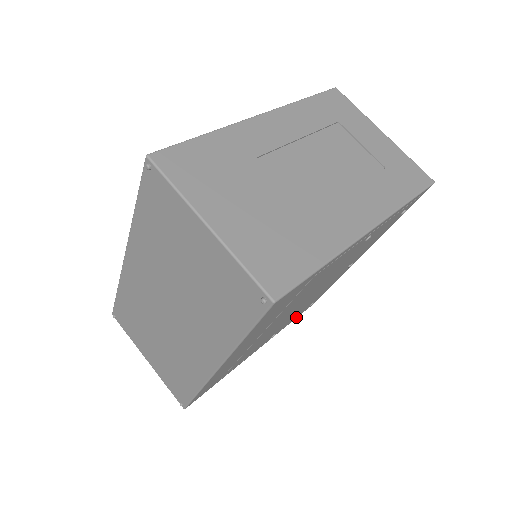
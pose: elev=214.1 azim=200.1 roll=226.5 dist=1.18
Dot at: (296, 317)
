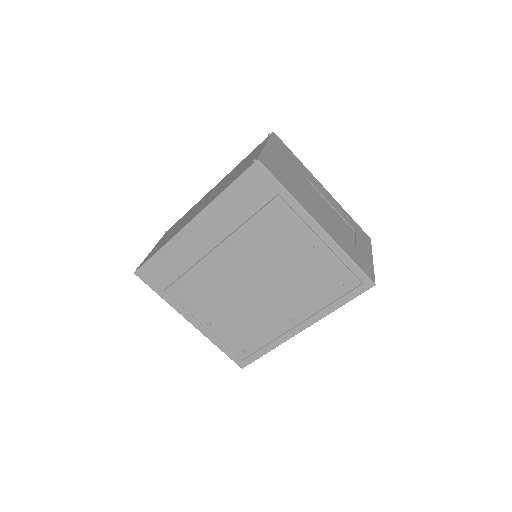
Dot at: (228, 350)
